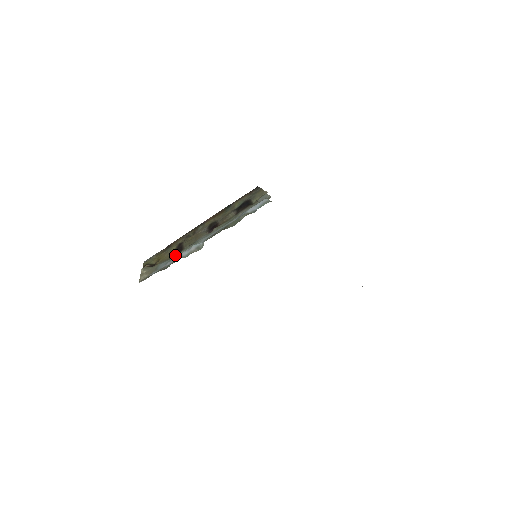
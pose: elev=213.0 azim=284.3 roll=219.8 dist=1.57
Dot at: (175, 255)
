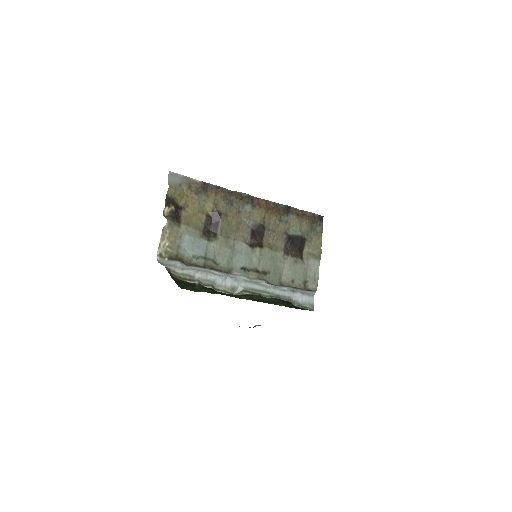
Dot at: (205, 227)
